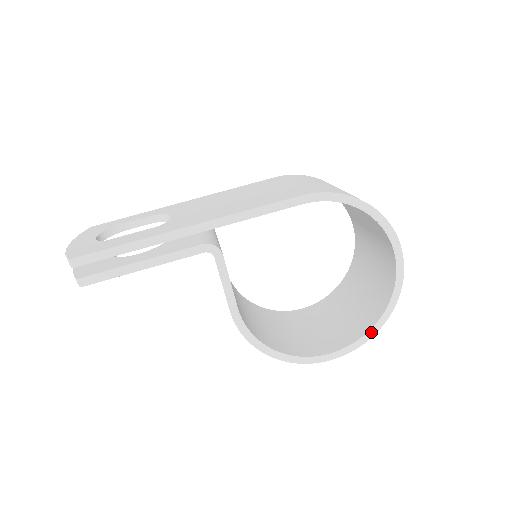
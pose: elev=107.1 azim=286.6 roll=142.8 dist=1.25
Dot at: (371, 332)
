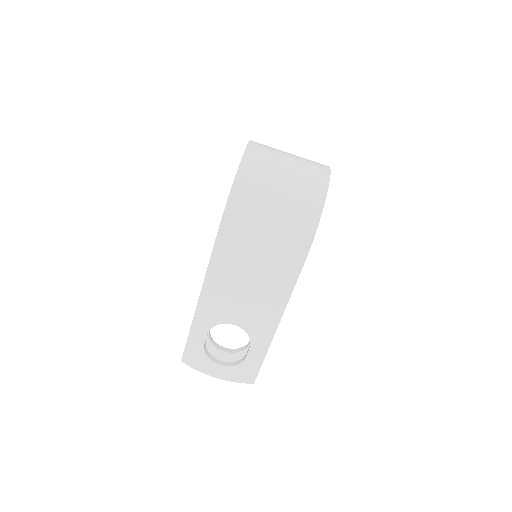
Dot at: occluded
